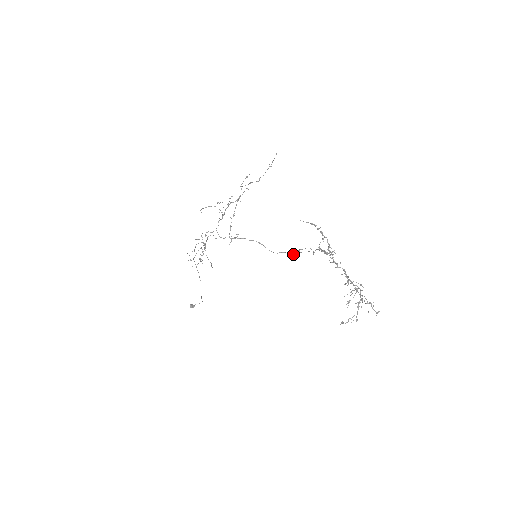
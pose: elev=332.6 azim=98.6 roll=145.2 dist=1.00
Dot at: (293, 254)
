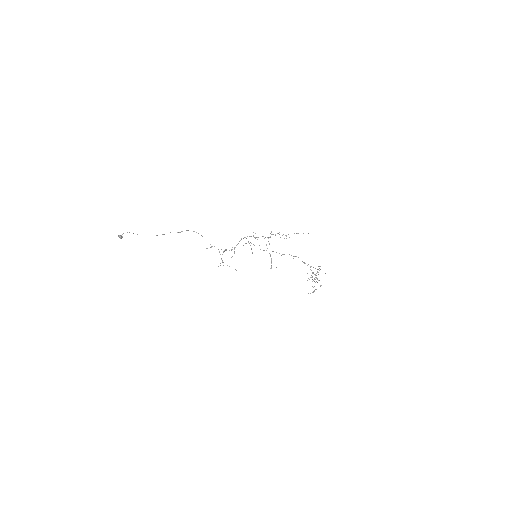
Dot at: occluded
